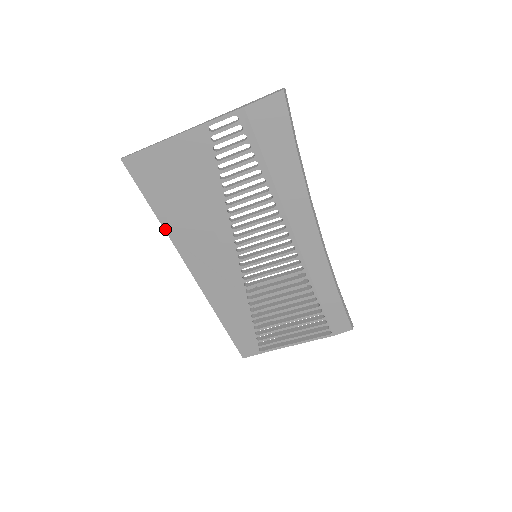
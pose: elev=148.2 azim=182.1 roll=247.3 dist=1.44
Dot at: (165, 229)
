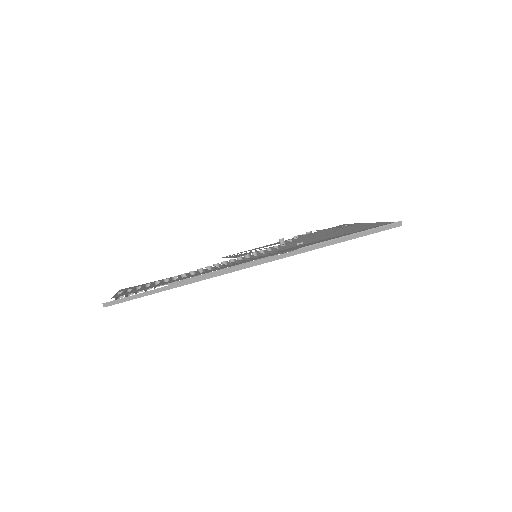
Dot at: occluded
